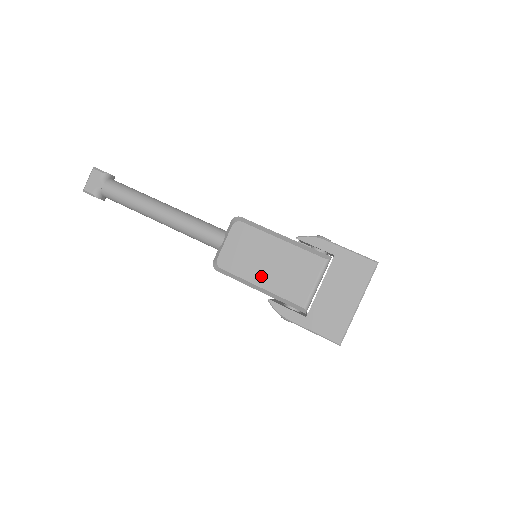
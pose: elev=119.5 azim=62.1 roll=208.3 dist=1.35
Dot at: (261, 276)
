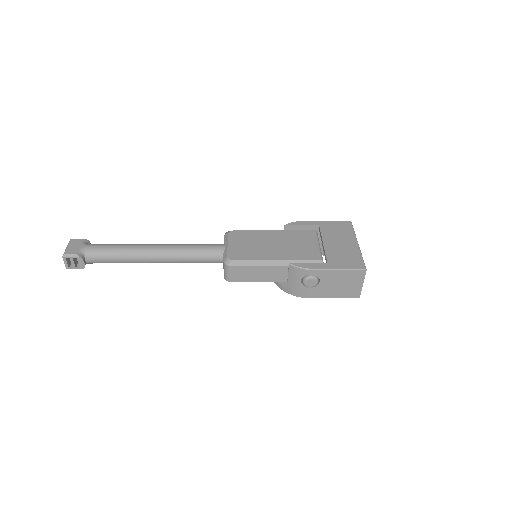
Dot at: (272, 254)
